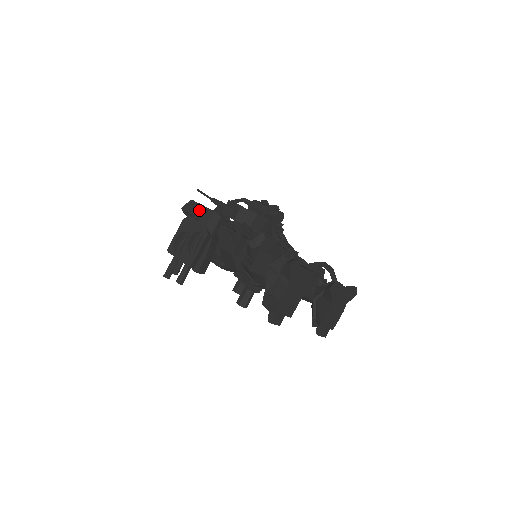
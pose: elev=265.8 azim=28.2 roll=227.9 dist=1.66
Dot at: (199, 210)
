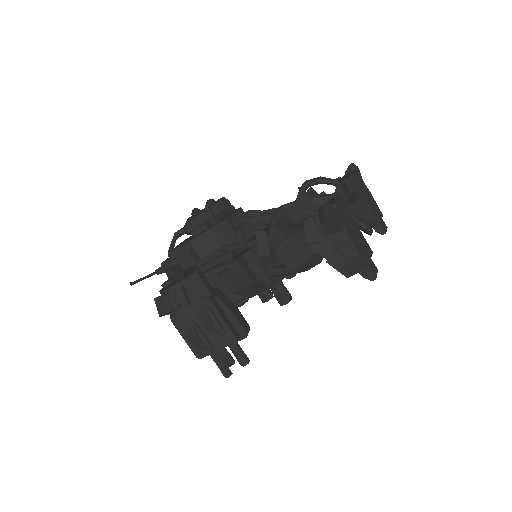
Dot at: (177, 295)
